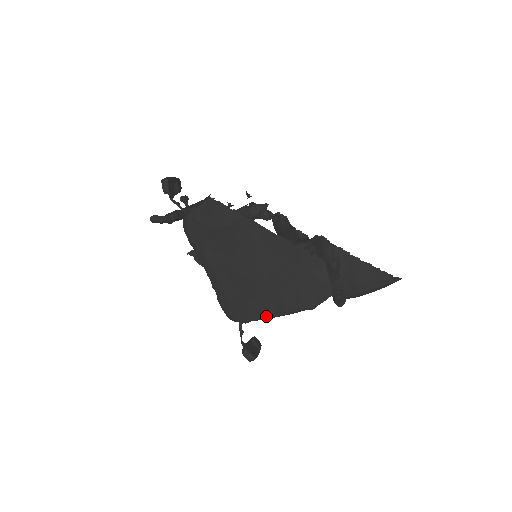
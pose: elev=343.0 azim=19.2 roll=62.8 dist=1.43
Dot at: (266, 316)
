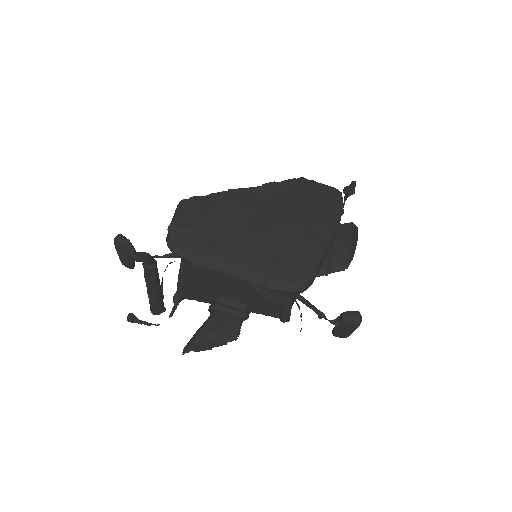
Dot at: (322, 247)
